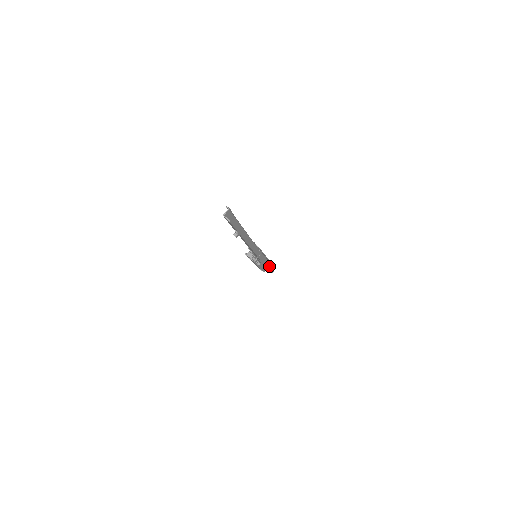
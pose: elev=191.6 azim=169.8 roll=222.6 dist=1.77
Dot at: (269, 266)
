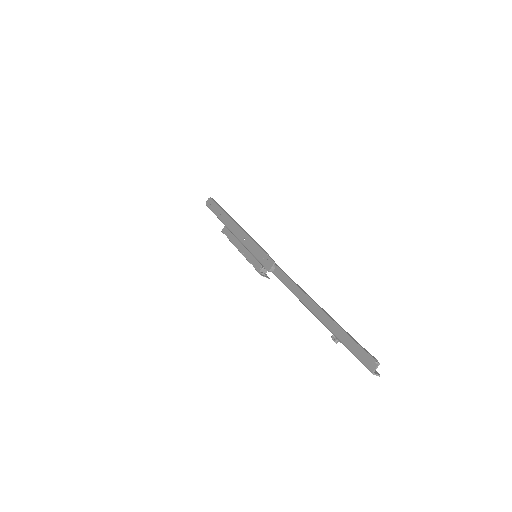
Dot at: (216, 209)
